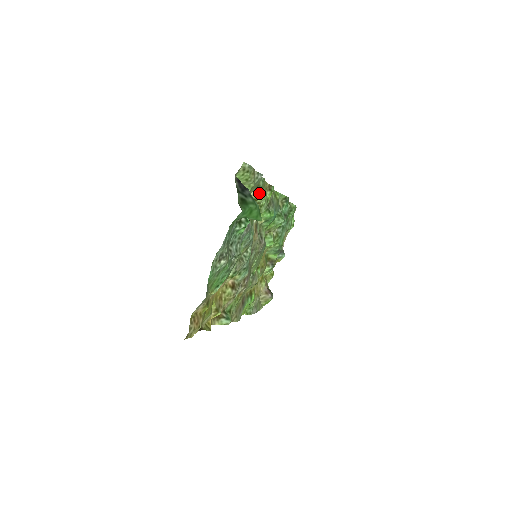
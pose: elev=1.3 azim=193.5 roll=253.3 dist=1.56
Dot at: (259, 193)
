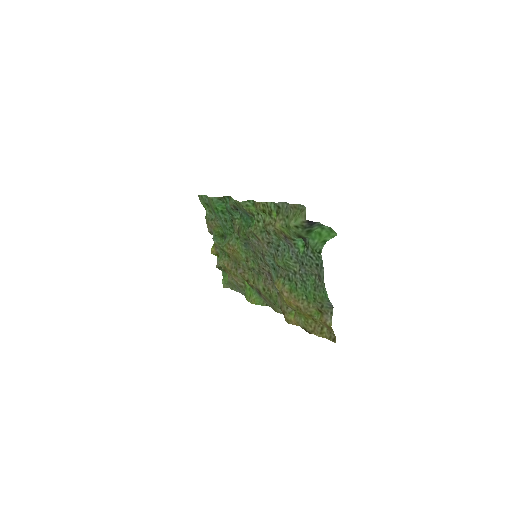
Dot at: (276, 215)
